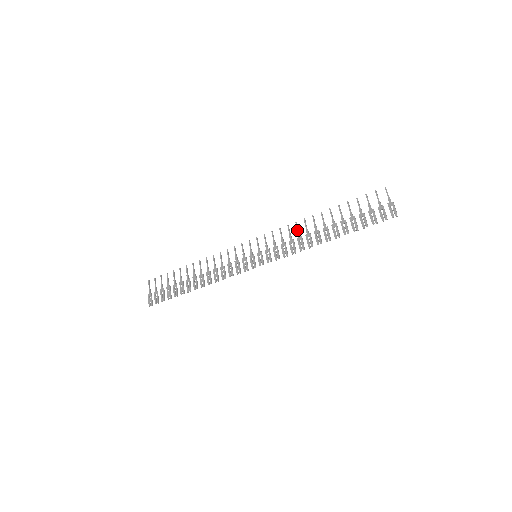
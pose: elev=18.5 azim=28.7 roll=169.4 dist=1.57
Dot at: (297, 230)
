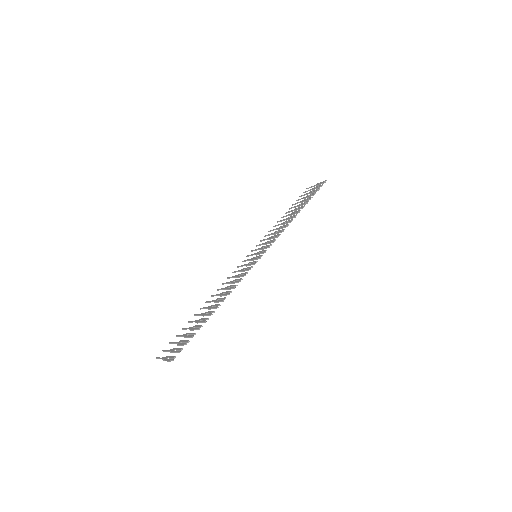
Dot at: (273, 229)
